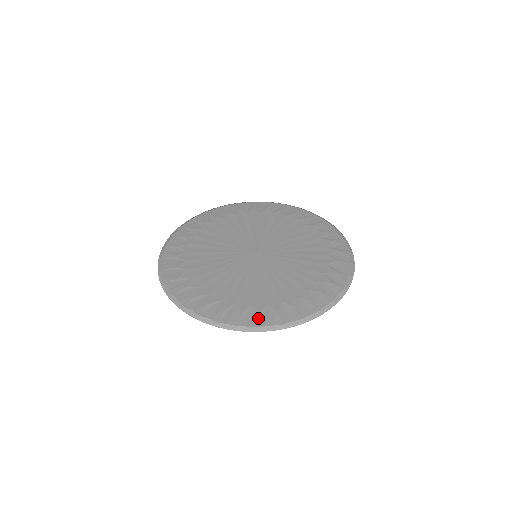
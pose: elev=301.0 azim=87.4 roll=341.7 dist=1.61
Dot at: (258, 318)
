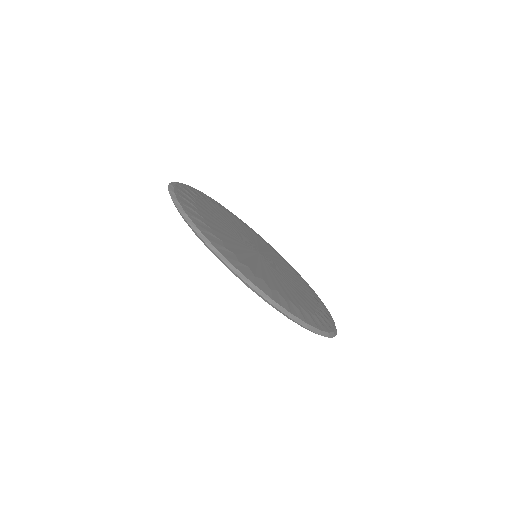
Dot at: (219, 245)
